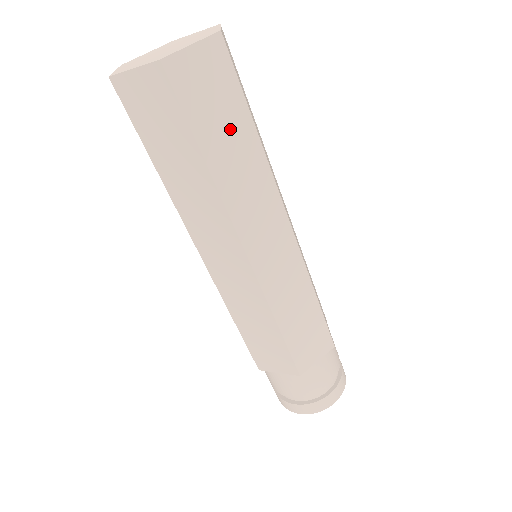
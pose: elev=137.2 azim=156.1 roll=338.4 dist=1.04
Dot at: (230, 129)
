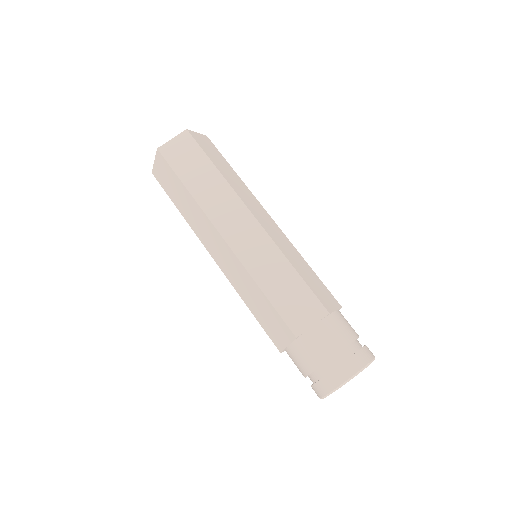
Dot at: (223, 164)
